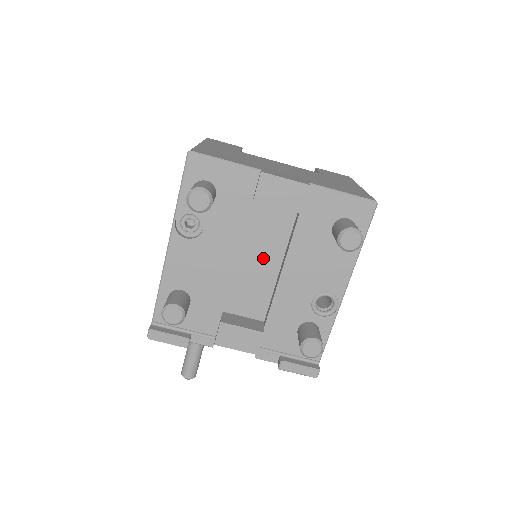
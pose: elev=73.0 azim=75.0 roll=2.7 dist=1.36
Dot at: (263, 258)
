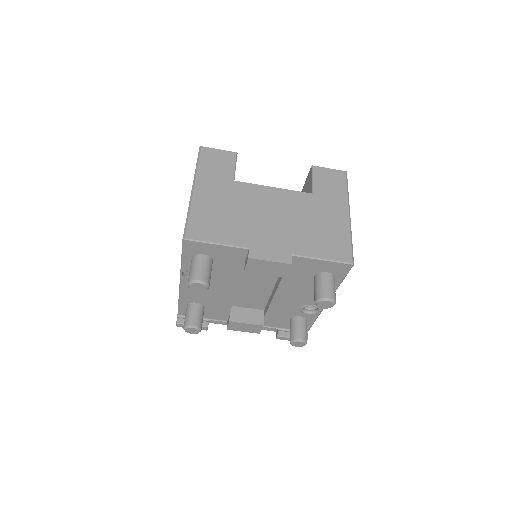
Dot at: (259, 283)
